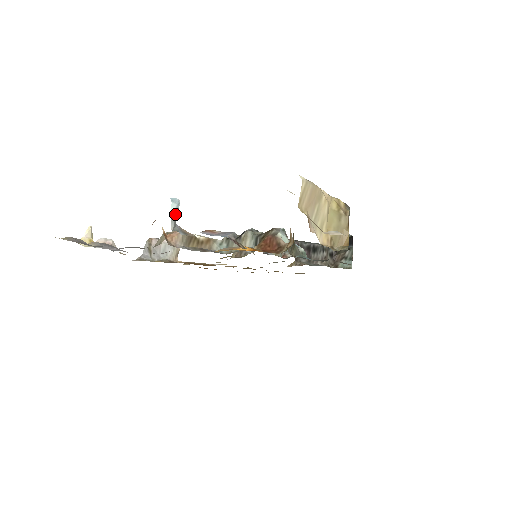
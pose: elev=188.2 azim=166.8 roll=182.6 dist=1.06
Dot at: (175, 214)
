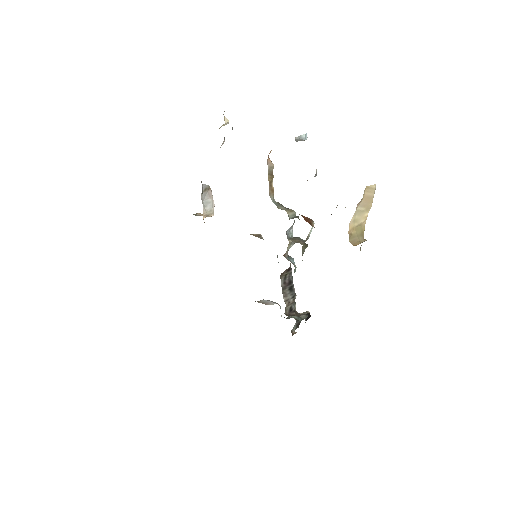
Dot at: (301, 138)
